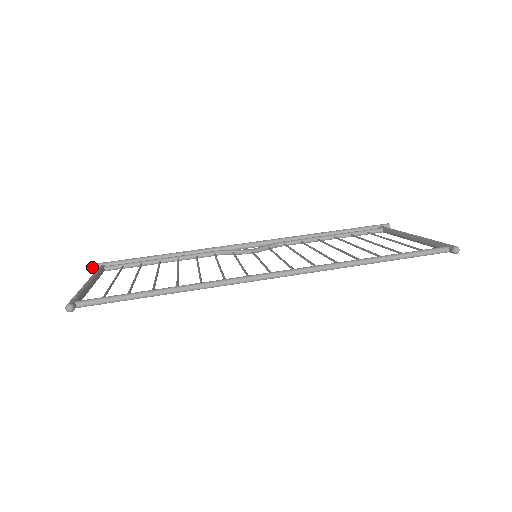
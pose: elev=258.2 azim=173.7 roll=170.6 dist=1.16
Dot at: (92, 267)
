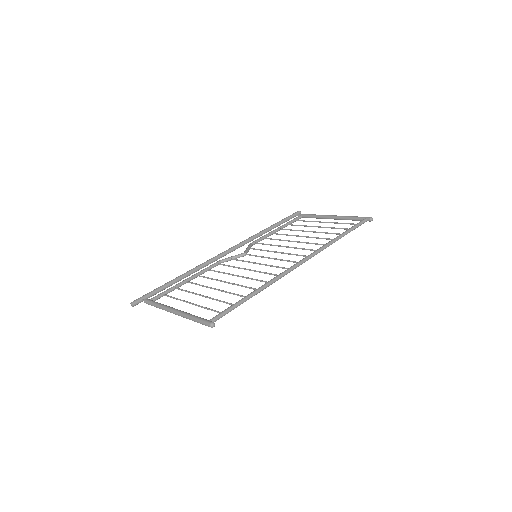
Dot at: (134, 304)
